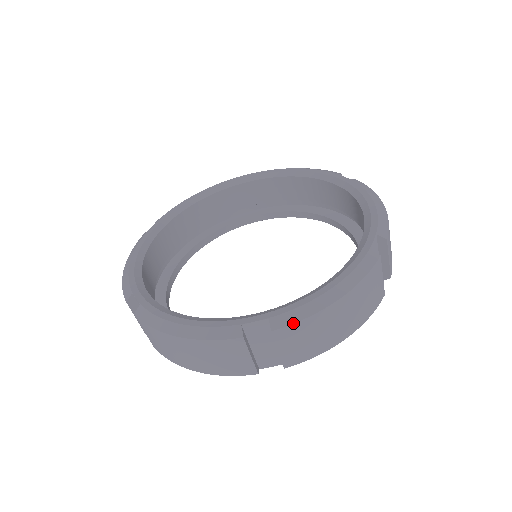
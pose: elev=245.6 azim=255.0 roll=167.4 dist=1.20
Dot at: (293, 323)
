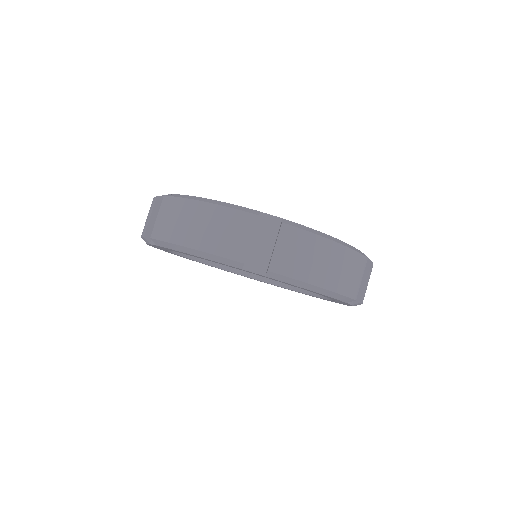
Dot at: (300, 228)
